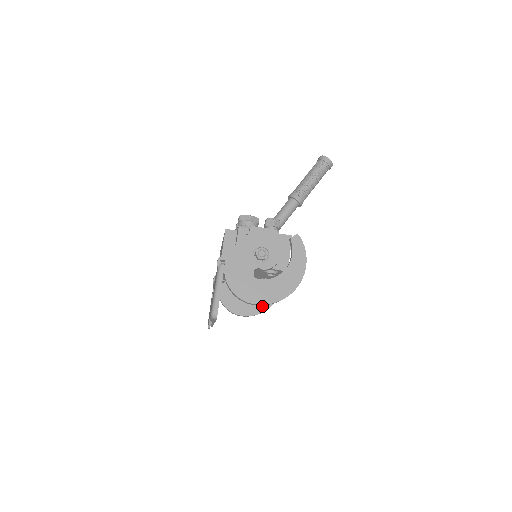
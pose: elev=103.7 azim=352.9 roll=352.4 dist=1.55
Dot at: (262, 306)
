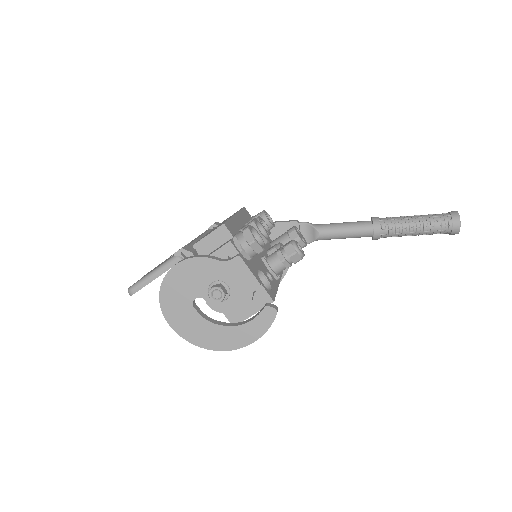
Dot at: occluded
